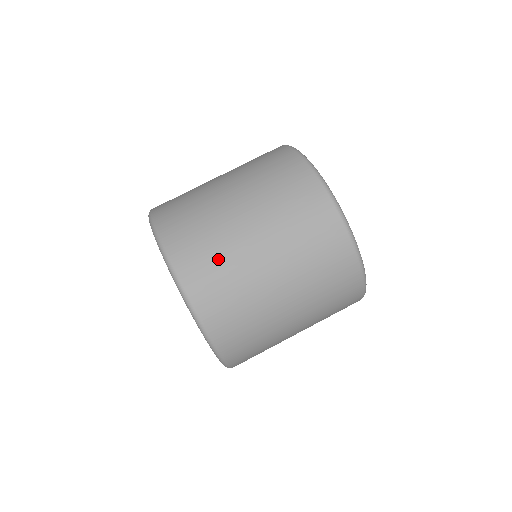
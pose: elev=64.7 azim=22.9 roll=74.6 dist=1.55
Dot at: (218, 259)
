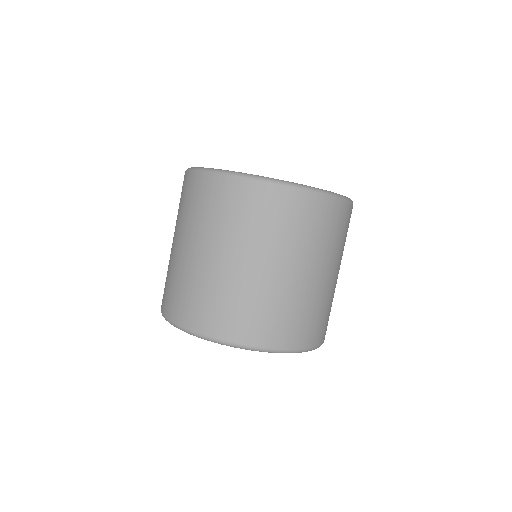
Dot at: (202, 294)
